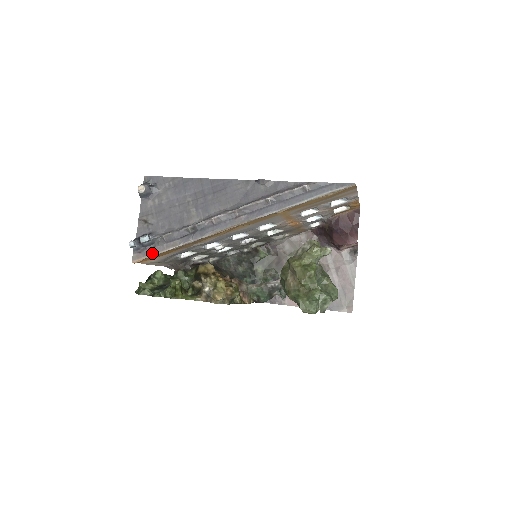
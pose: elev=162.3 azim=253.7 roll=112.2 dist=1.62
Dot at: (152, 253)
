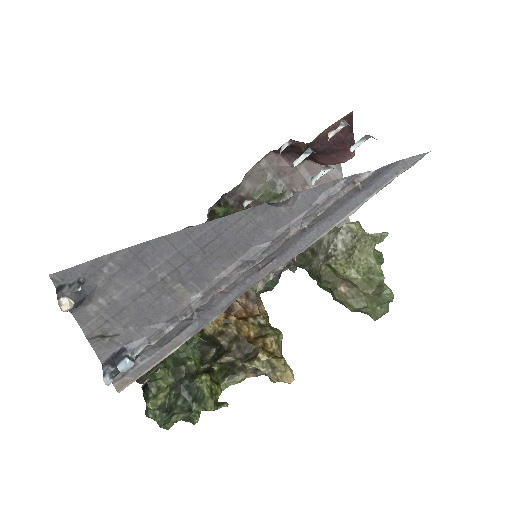
Dot at: (145, 369)
